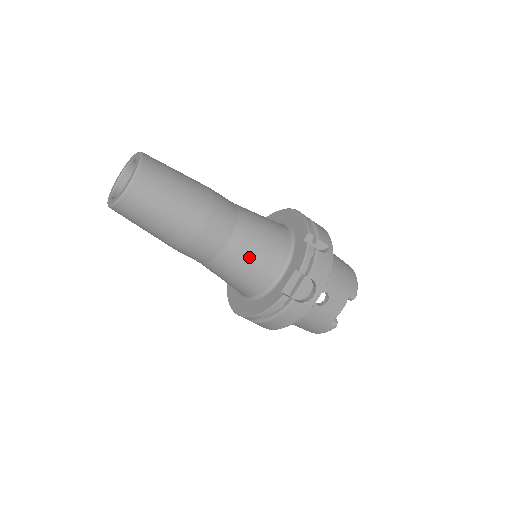
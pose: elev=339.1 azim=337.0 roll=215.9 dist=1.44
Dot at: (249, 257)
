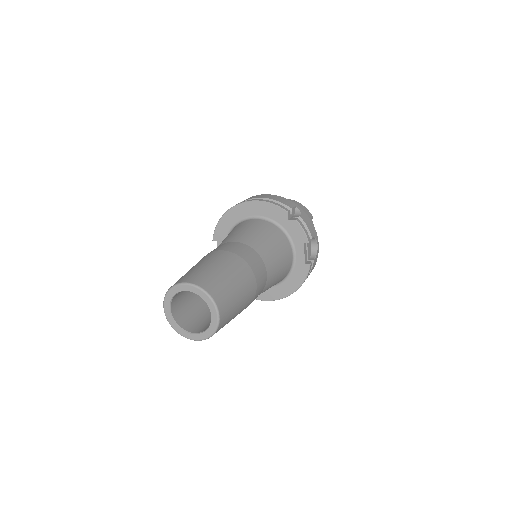
Dot at: (278, 266)
